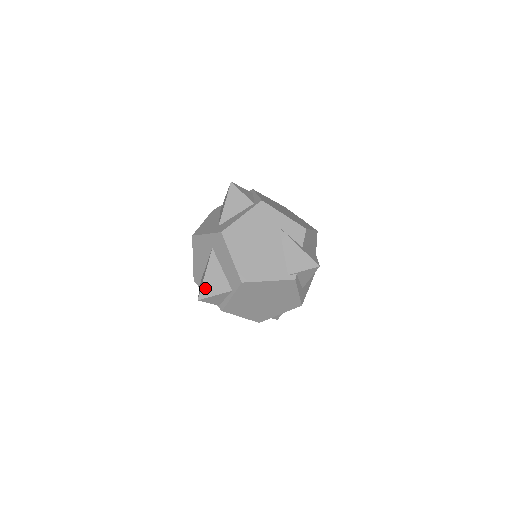
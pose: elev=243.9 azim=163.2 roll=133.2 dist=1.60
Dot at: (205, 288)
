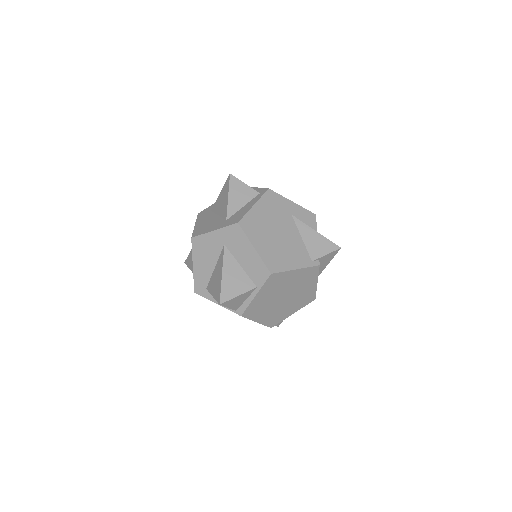
Dot at: (225, 289)
